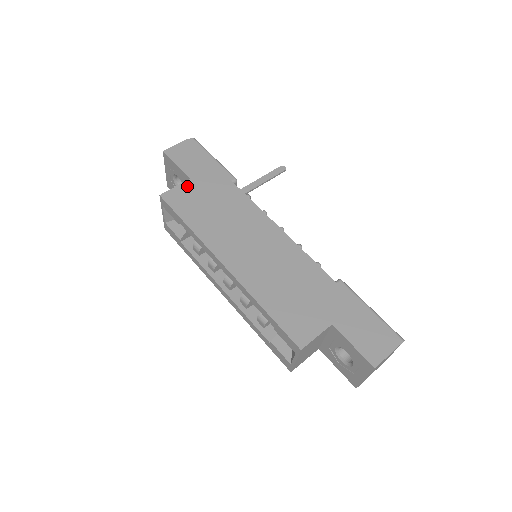
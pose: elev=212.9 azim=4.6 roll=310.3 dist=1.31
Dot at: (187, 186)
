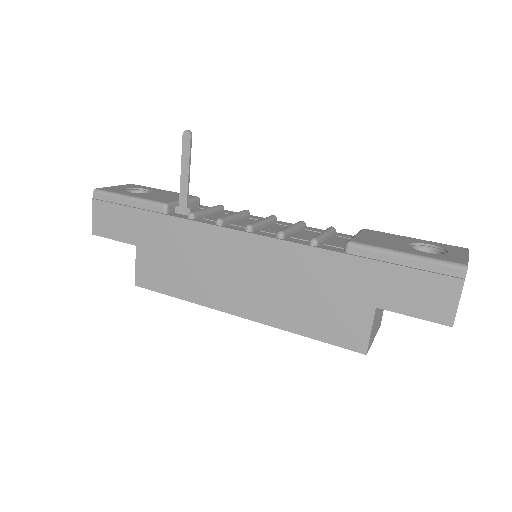
Dot at: (141, 256)
